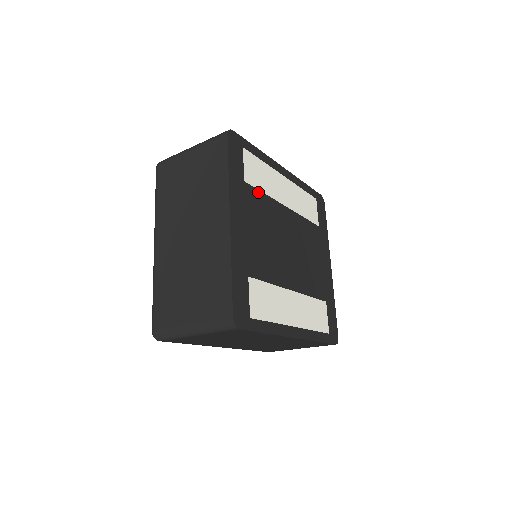
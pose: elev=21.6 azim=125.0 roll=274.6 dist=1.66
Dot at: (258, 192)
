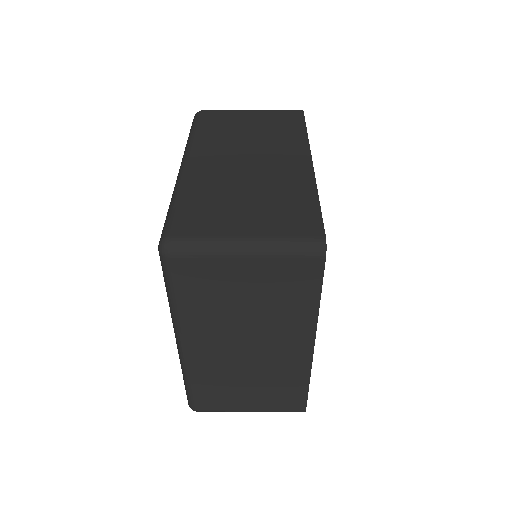
Dot at: occluded
